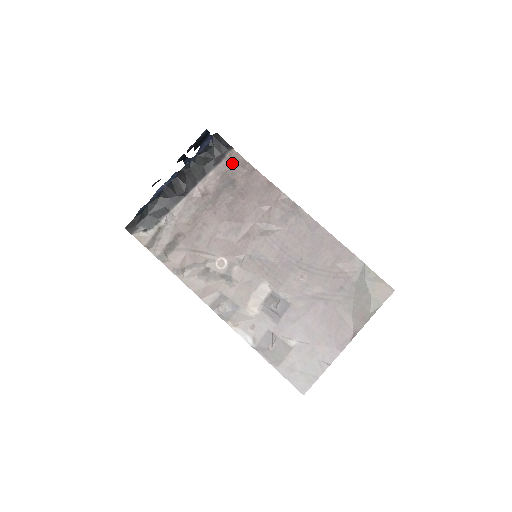
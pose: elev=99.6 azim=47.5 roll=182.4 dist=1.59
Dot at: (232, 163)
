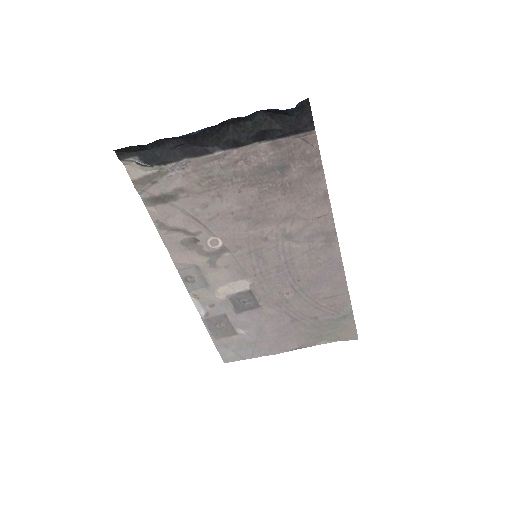
Dot at: (300, 145)
